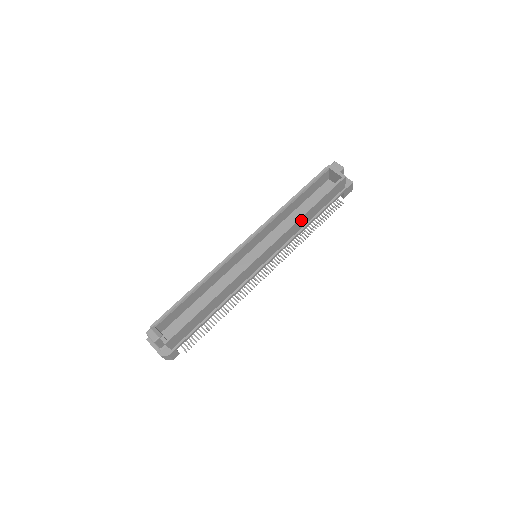
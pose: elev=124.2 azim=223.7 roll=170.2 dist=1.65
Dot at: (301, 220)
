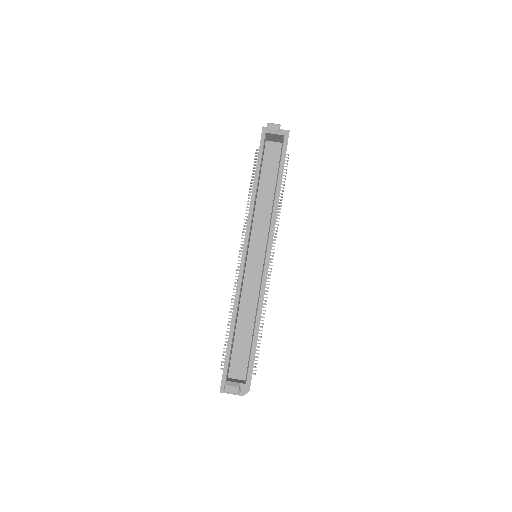
Dot at: (276, 200)
